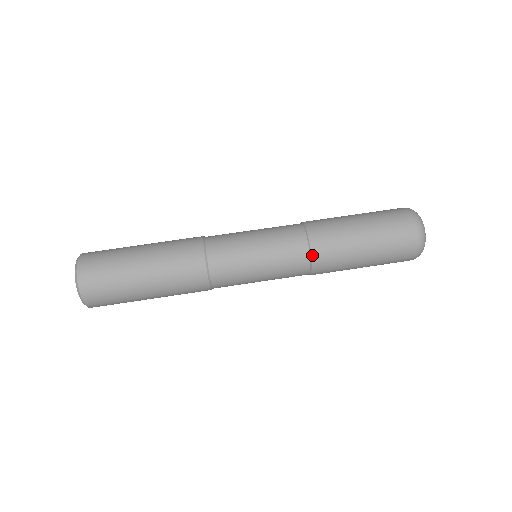
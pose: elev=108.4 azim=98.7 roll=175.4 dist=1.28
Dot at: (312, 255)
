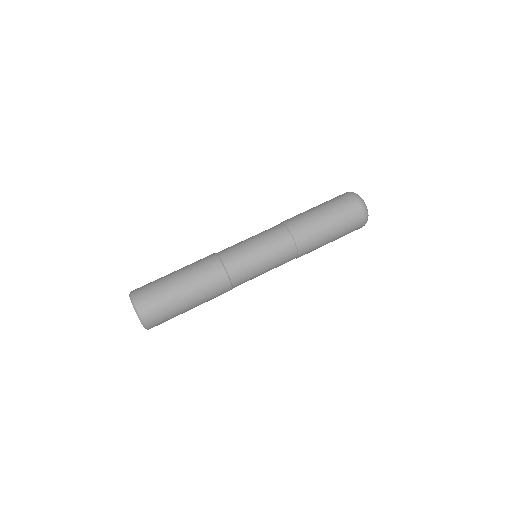
Dot at: (298, 248)
